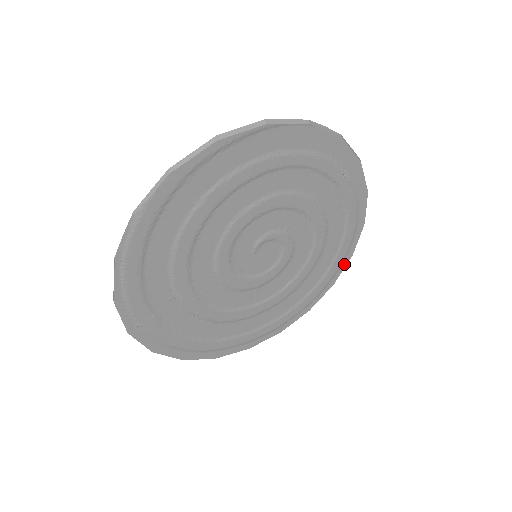
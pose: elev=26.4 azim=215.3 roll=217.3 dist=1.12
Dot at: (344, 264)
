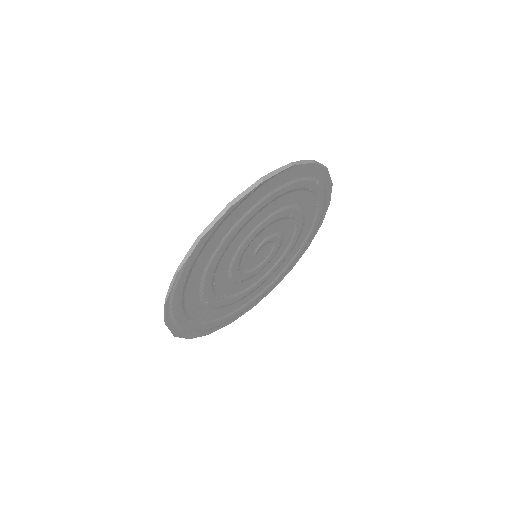
Dot at: (316, 232)
